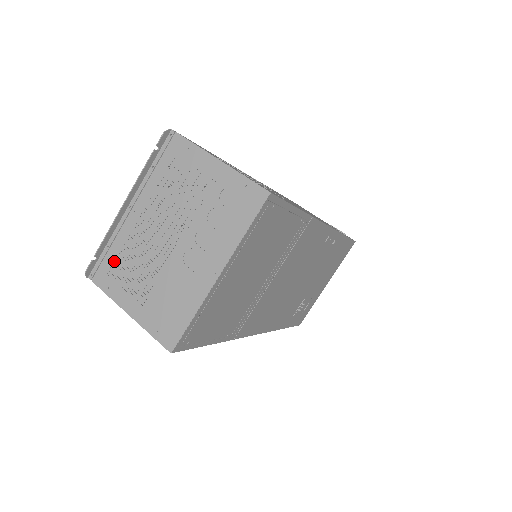
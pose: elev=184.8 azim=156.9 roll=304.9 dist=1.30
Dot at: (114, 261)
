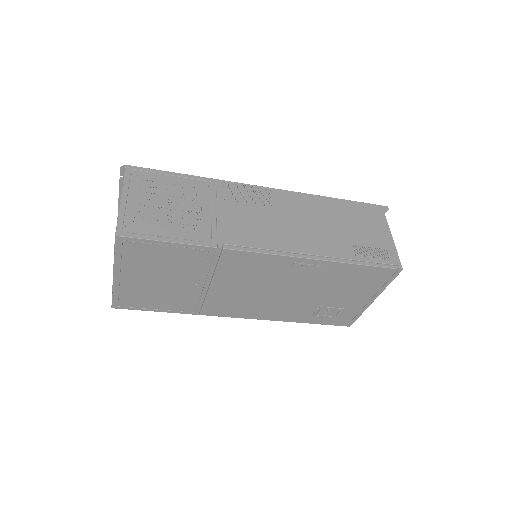
Dot at: occluded
